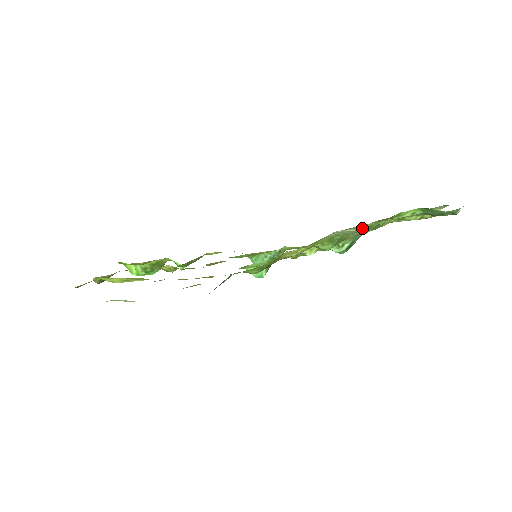
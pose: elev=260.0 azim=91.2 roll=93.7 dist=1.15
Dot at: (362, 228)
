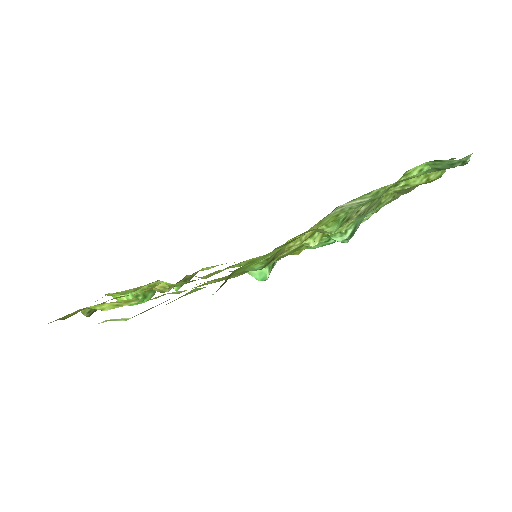
Dot at: (368, 197)
